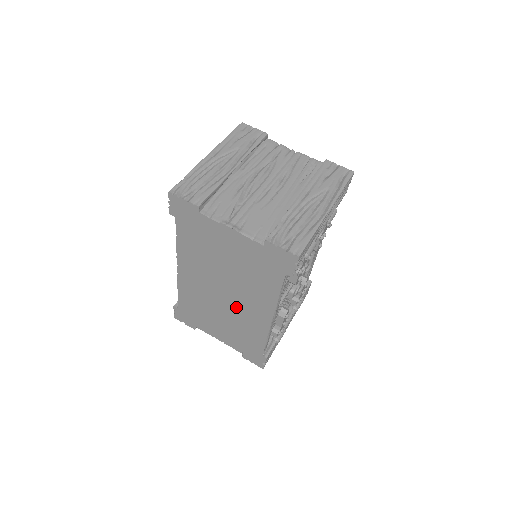
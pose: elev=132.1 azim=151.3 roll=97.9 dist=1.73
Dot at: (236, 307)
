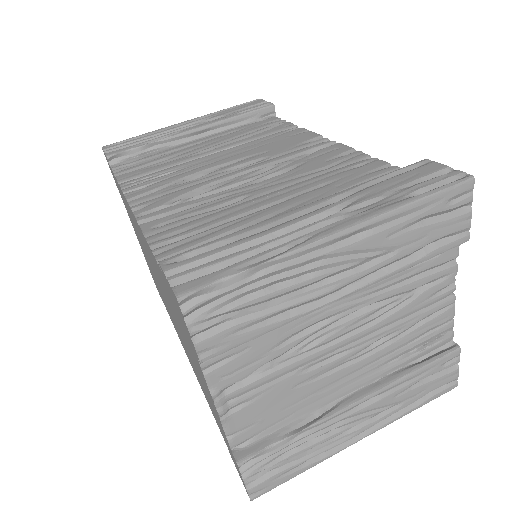
Dot at: (165, 301)
